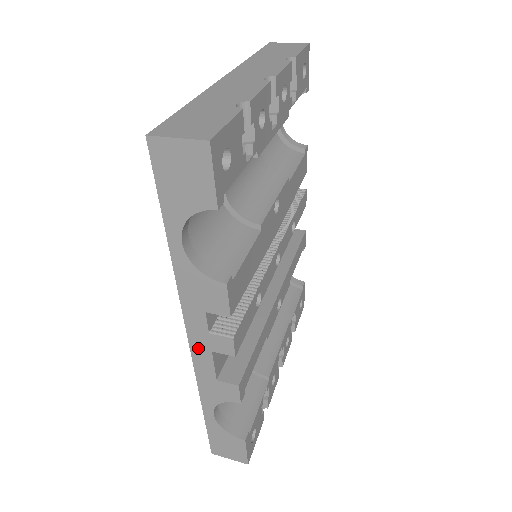
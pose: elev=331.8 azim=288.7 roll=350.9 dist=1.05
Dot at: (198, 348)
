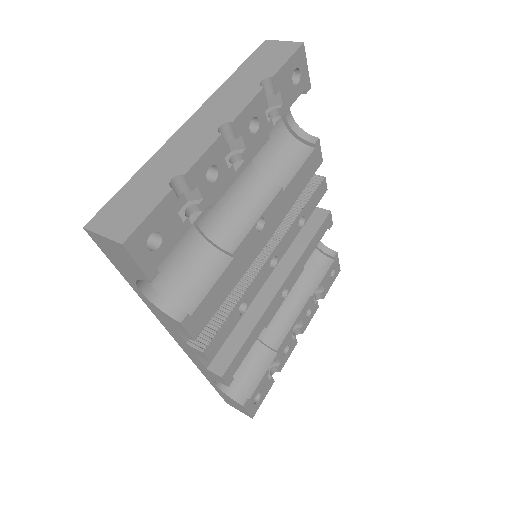
Dot at: (185, 348)
